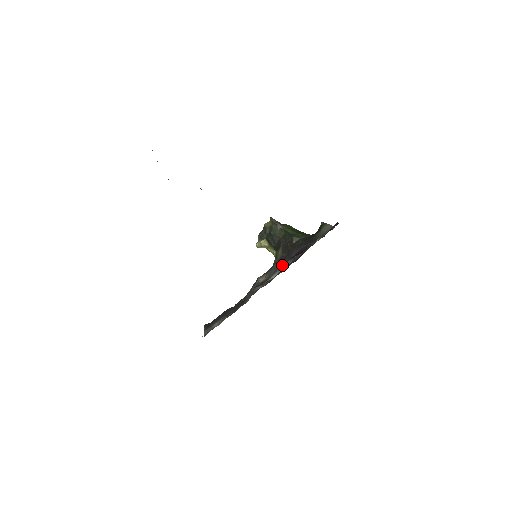
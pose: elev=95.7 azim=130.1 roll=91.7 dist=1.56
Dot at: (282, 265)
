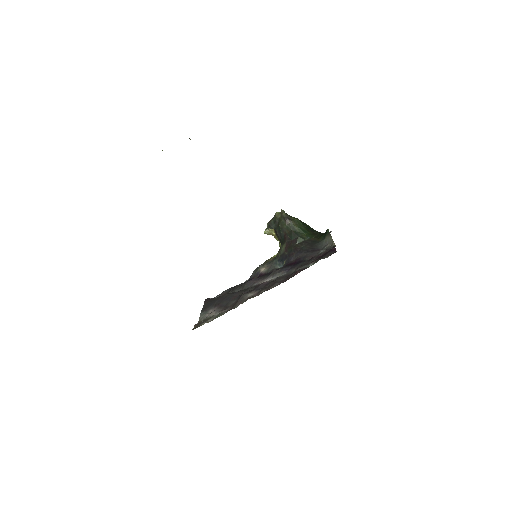
Dot at: (277, 273)
